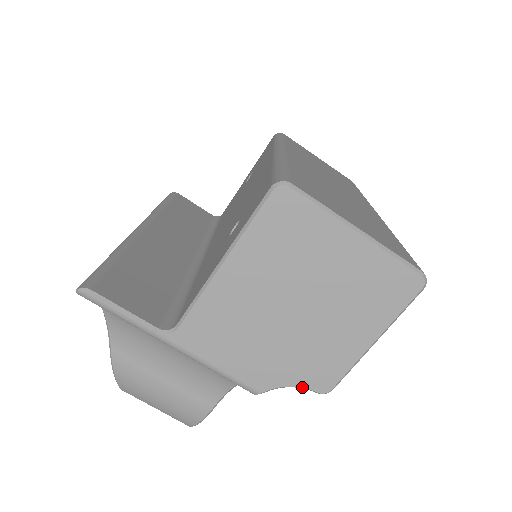
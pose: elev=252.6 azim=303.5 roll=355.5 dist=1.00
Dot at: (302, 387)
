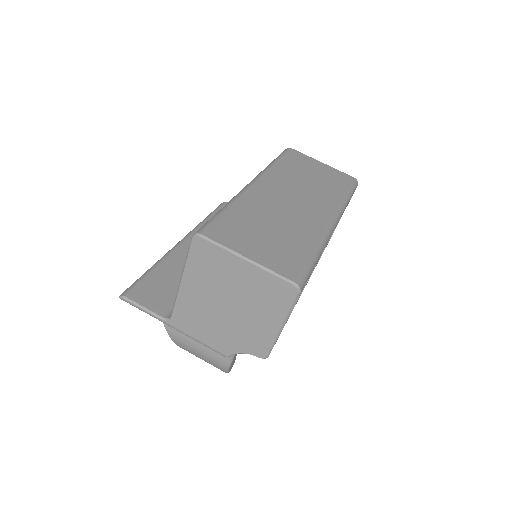
Dot at: occluded
